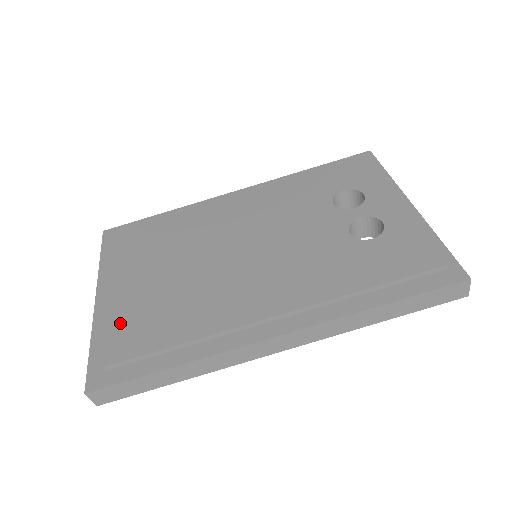
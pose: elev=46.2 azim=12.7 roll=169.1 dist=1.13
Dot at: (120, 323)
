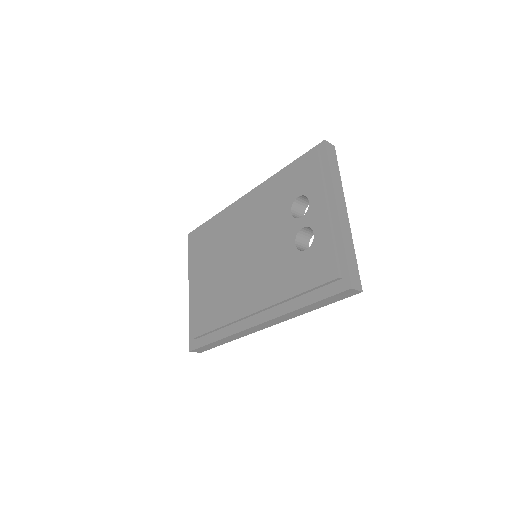
Dot at: (197, 311)
